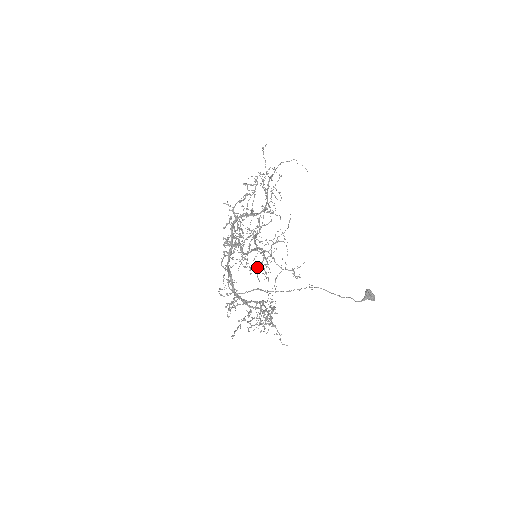
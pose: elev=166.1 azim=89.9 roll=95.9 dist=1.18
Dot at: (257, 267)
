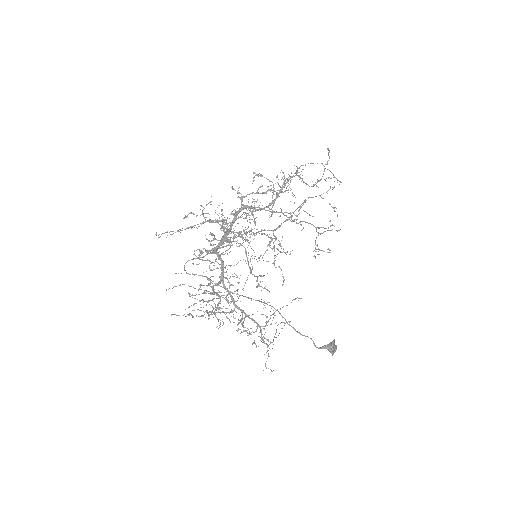
Dot at: occluded
